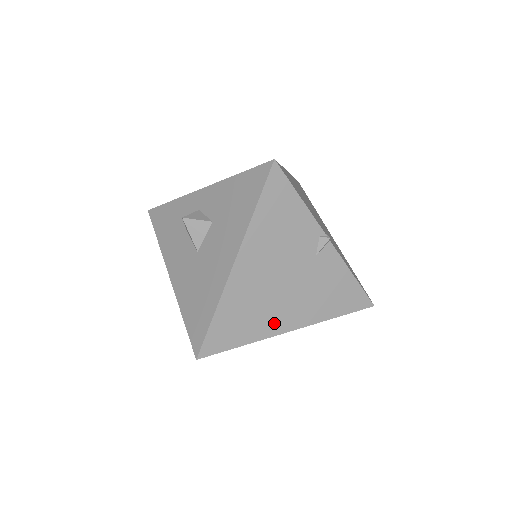
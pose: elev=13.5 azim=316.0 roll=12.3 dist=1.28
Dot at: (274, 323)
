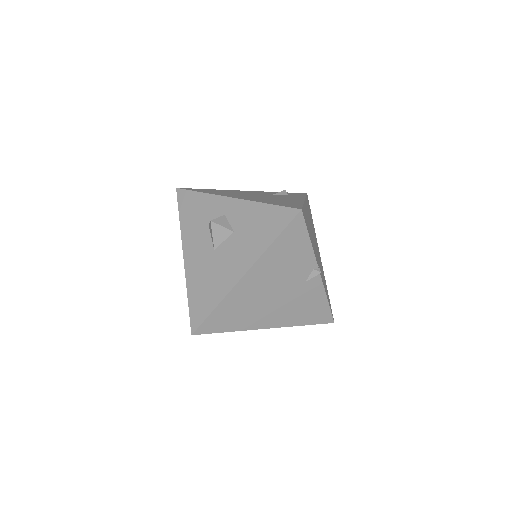
Dot at: (257, 321)
